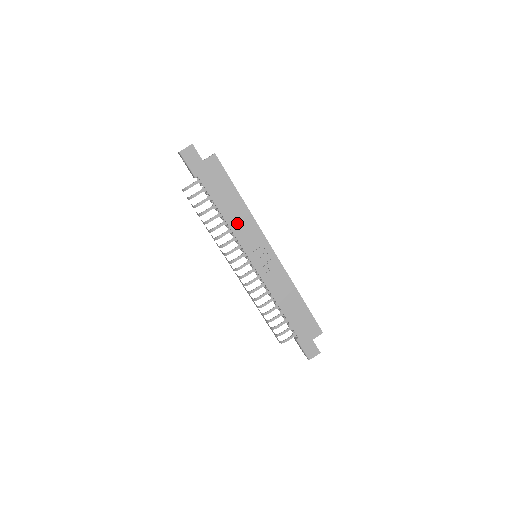
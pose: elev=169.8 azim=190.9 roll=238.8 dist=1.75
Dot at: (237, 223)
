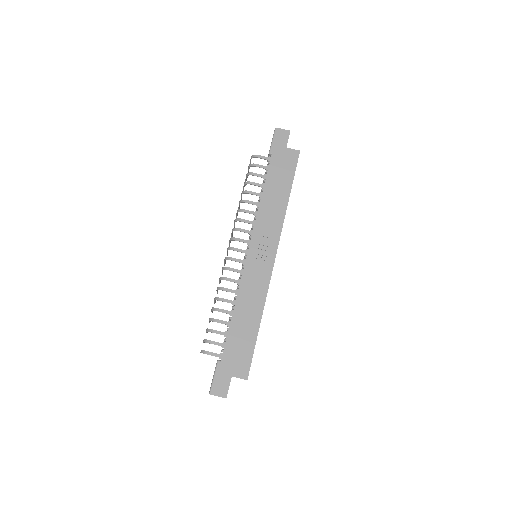
Dot at: (267, 212)
